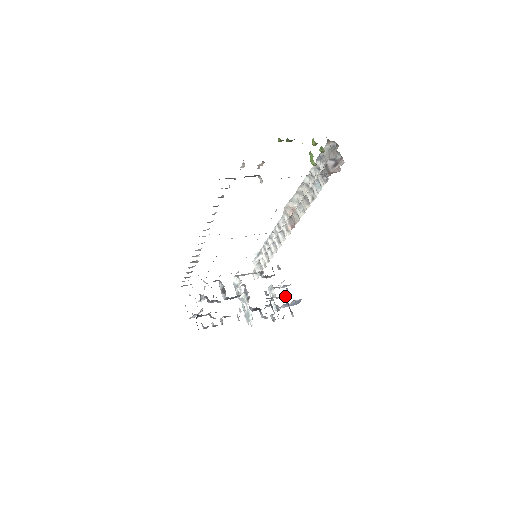
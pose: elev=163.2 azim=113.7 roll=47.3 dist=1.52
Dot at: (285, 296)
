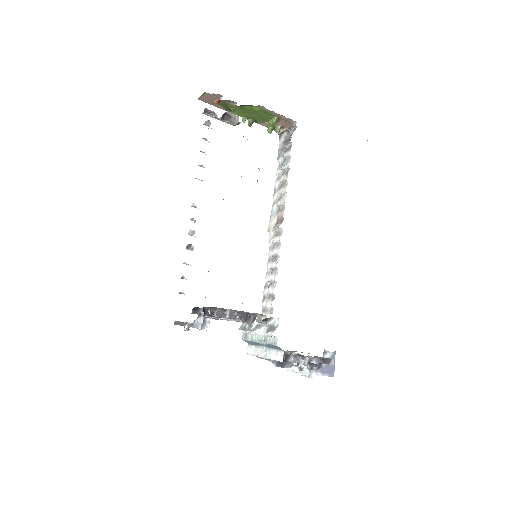
Dot at: occluded
